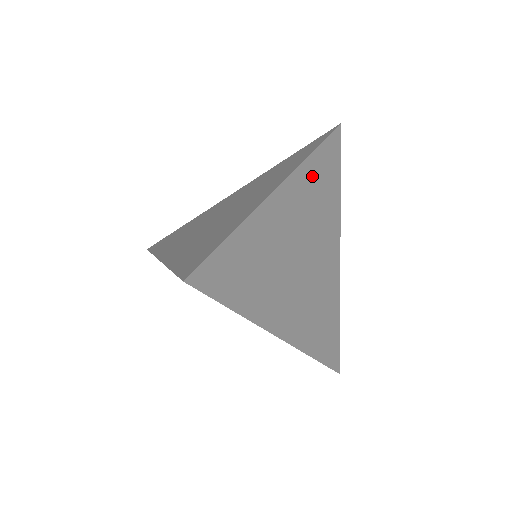
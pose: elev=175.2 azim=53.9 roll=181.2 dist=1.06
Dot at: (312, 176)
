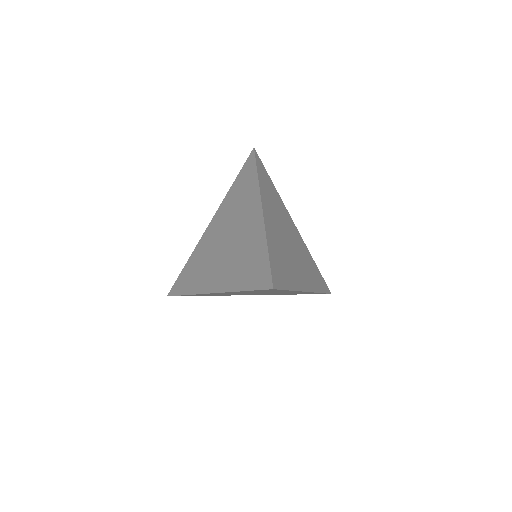
Dot at: (308, 257)
